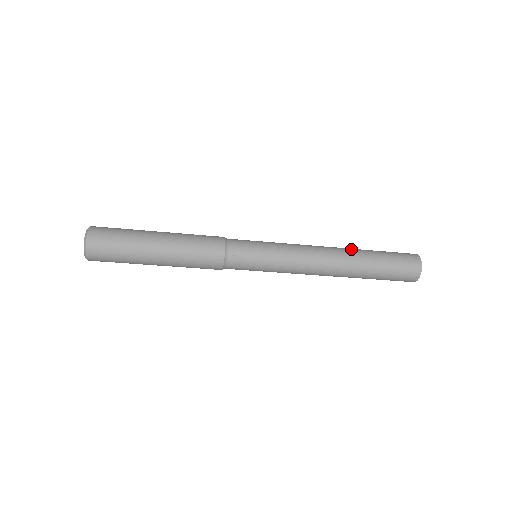
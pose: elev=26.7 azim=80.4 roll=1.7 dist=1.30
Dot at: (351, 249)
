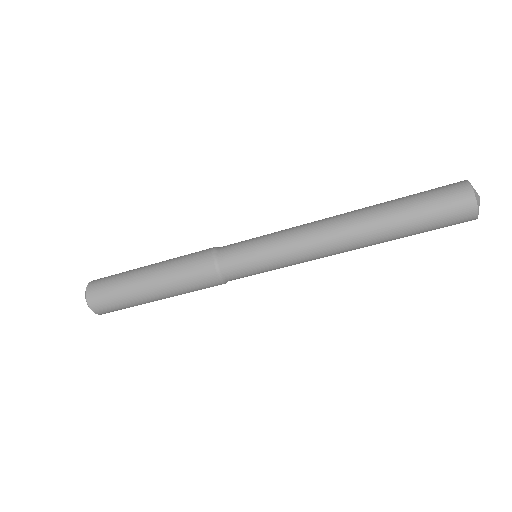
Dot at: (366, 207)
